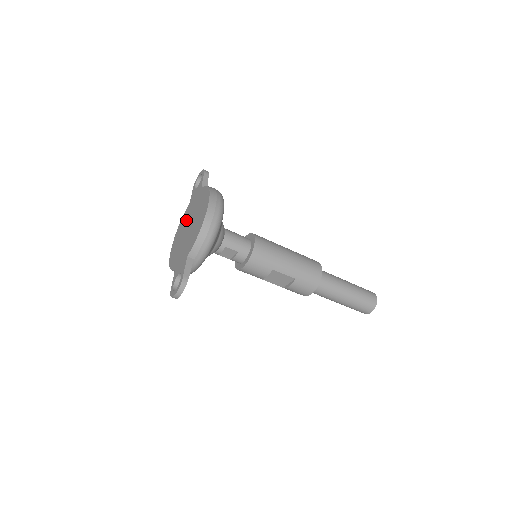
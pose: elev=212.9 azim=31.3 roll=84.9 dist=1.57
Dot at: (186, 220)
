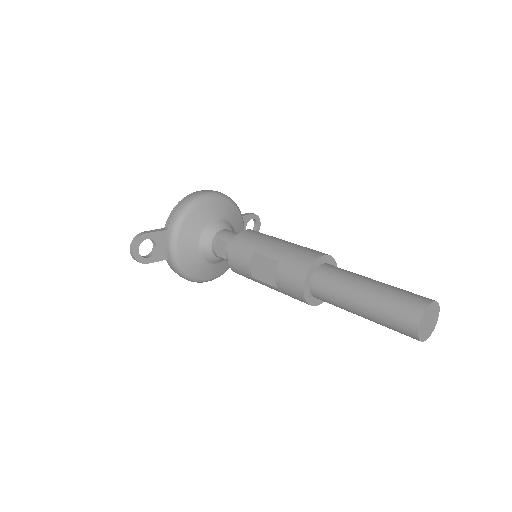
Dot at: occluded
